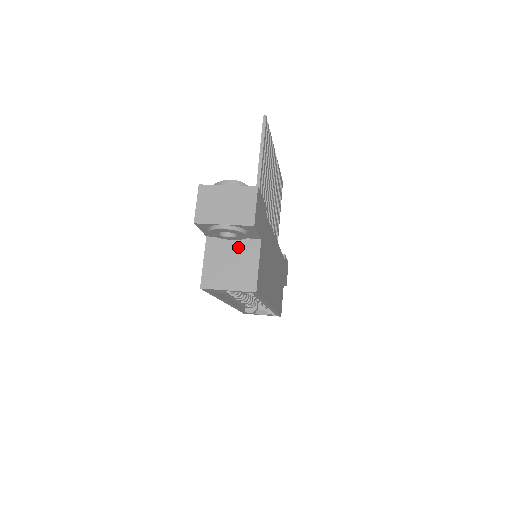
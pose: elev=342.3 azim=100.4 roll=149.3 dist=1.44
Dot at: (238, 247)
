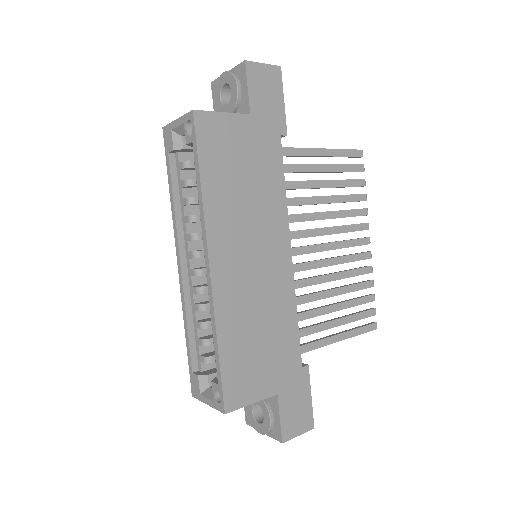
Dot at: occluded
